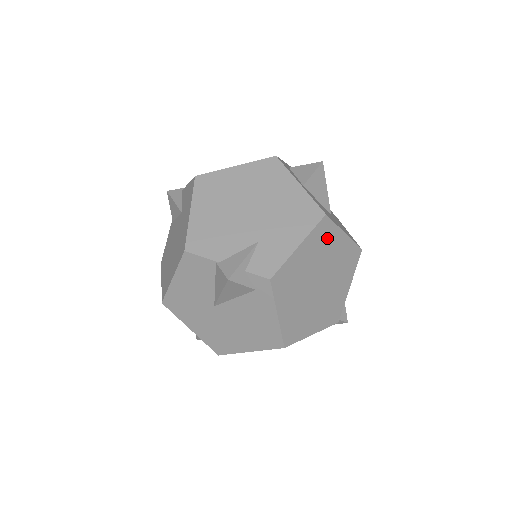
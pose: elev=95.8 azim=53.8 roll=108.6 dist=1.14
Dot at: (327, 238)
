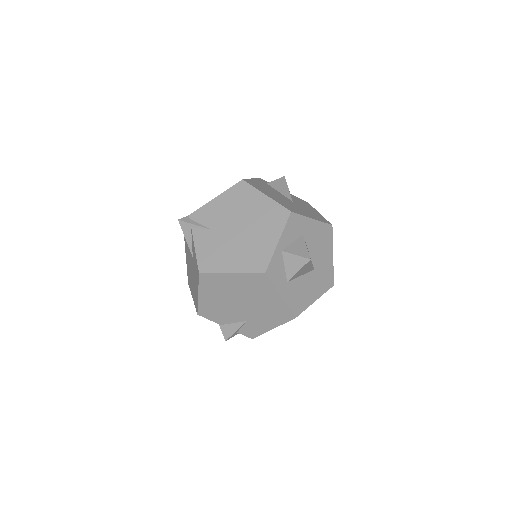
Dot at: occluded
